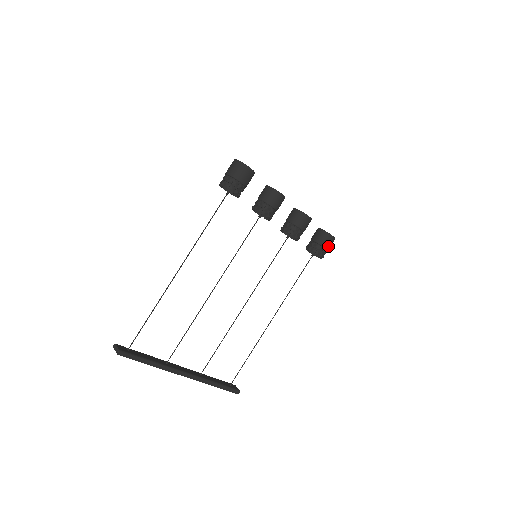
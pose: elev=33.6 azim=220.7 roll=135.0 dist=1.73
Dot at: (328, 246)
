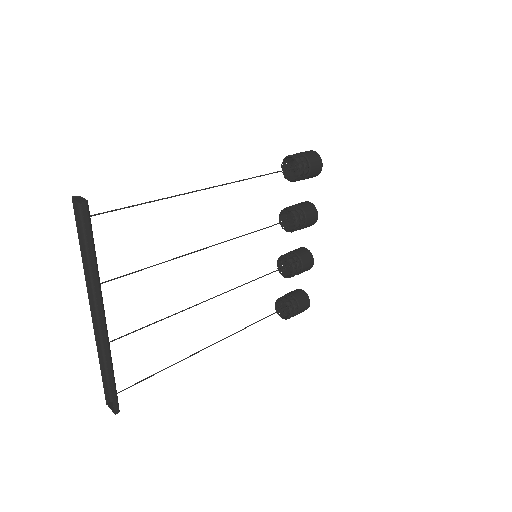
Dot at: (301, 309)
